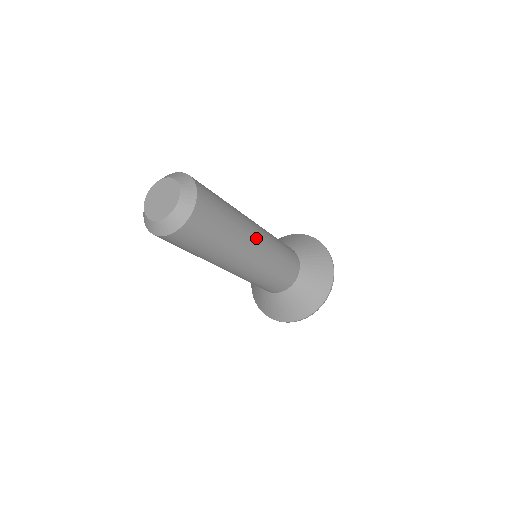
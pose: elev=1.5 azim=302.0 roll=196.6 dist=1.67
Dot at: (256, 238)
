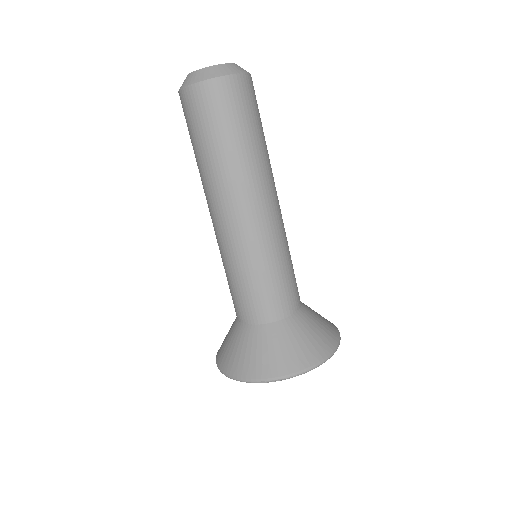
Dot at: (260, 201)
